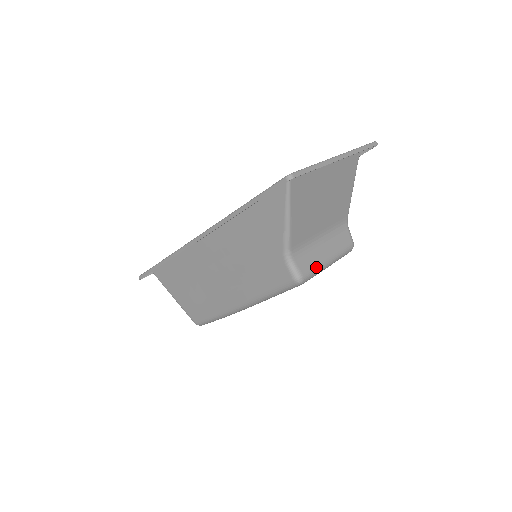
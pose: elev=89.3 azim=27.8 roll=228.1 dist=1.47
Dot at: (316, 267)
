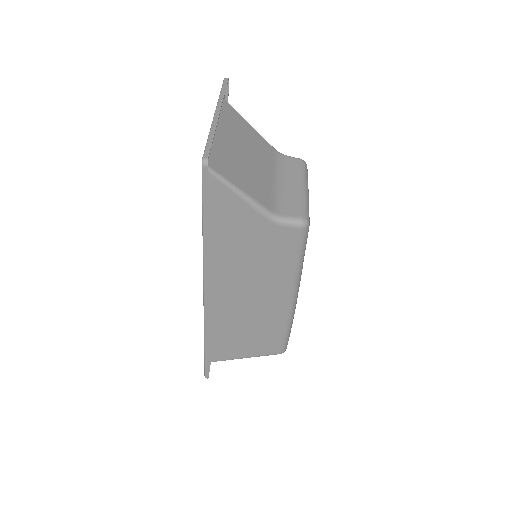
Dot at: (302, 202)
